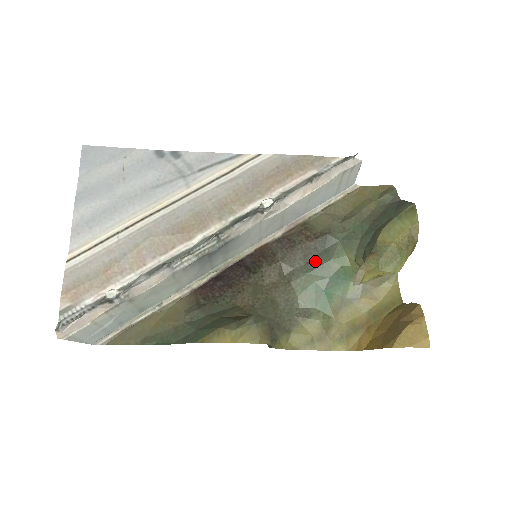
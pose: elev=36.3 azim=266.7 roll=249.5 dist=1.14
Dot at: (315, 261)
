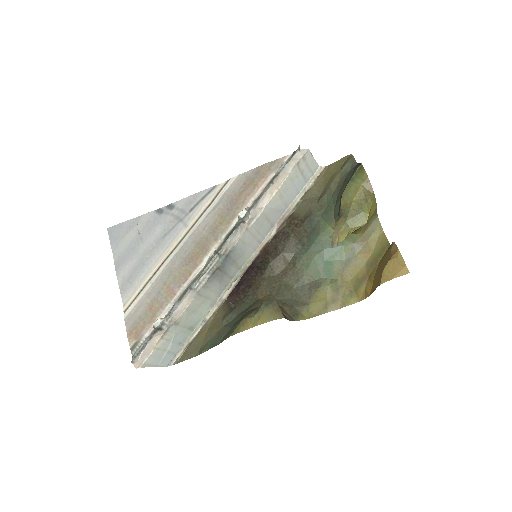
Dot at: (308, 241)
